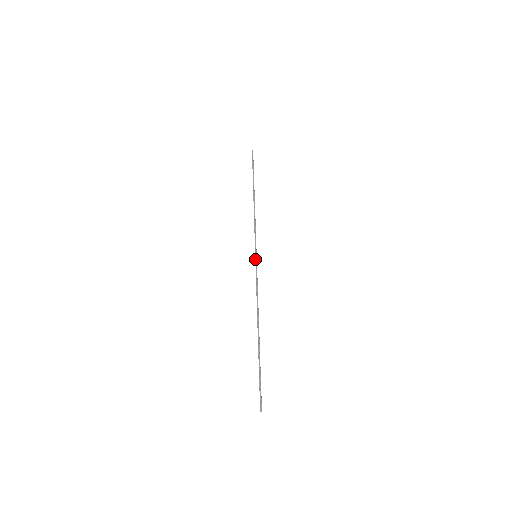
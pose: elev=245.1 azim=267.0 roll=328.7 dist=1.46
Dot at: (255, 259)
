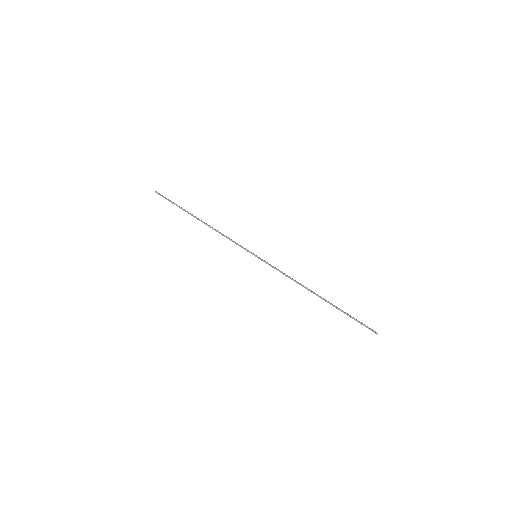
Dot at: occluded
